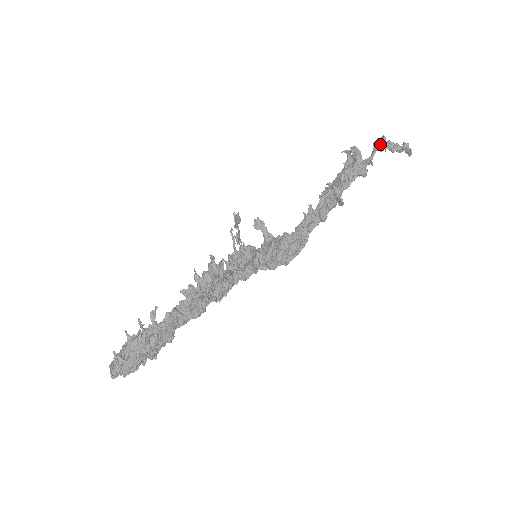
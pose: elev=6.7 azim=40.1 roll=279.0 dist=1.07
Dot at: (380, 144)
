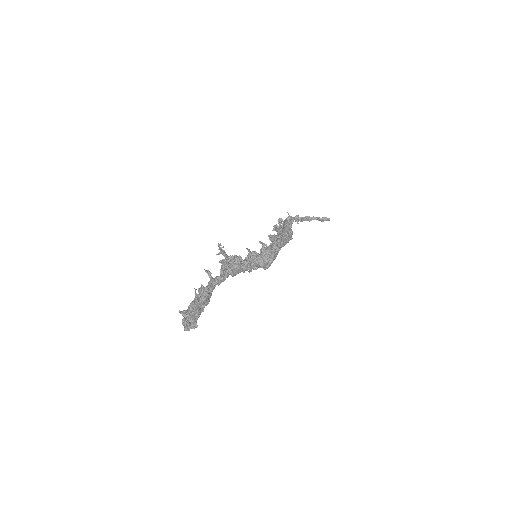
Dot at: (296, 218)
